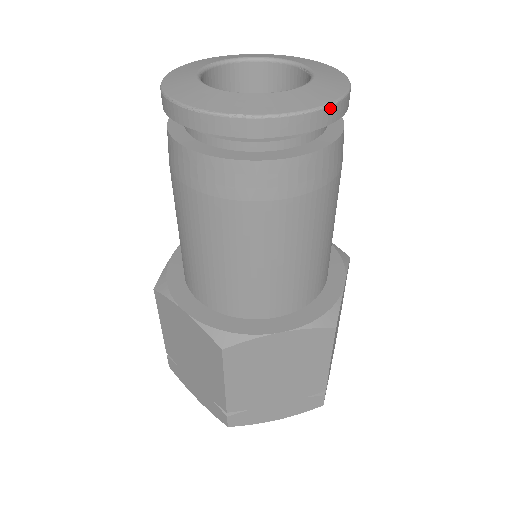
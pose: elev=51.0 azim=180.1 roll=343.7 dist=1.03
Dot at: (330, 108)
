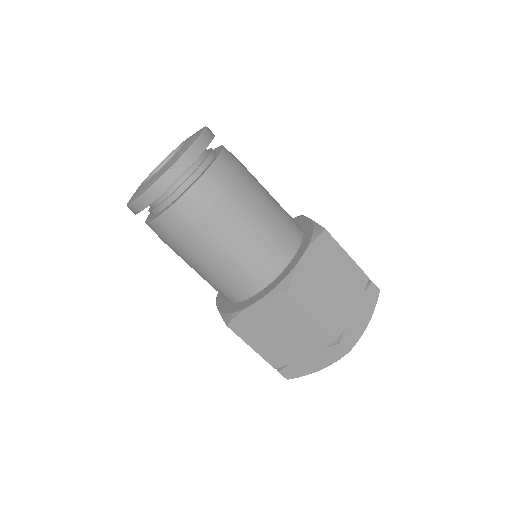
Dot at: (205, 133)
